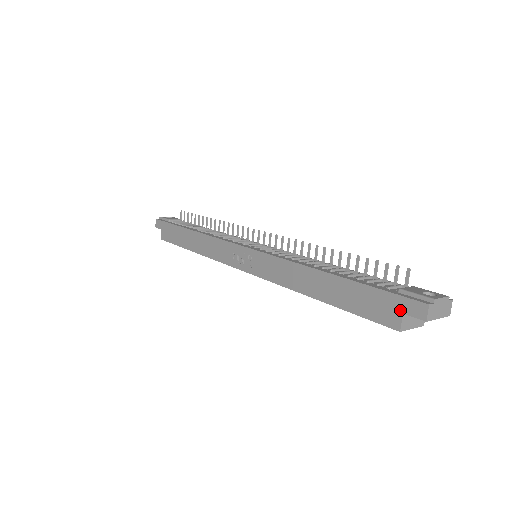
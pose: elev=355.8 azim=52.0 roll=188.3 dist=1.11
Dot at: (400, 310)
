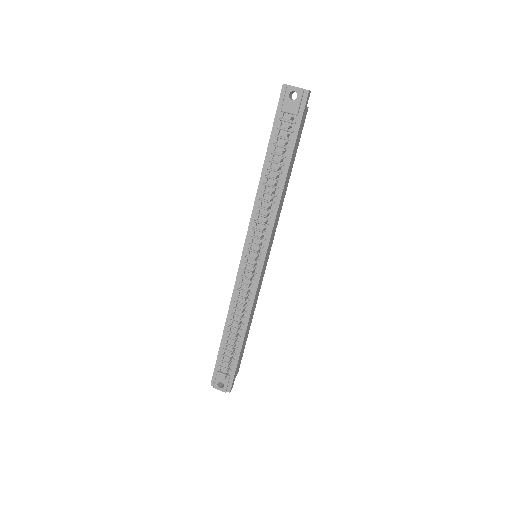
Dot at: occluded
